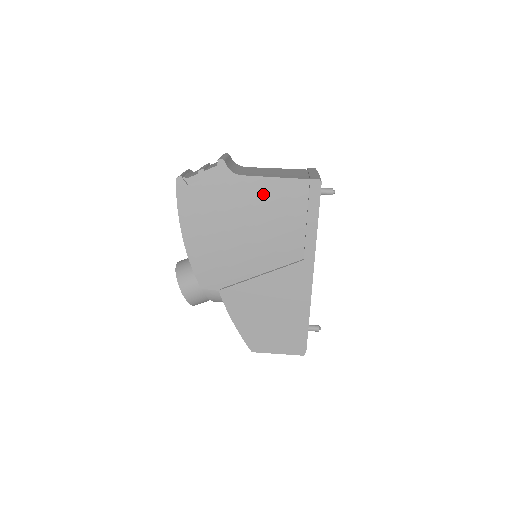
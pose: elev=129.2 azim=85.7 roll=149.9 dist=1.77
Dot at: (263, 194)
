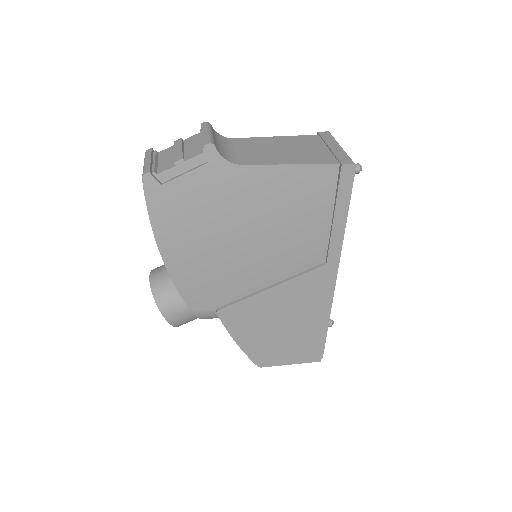
Dot at: (274, 188)
